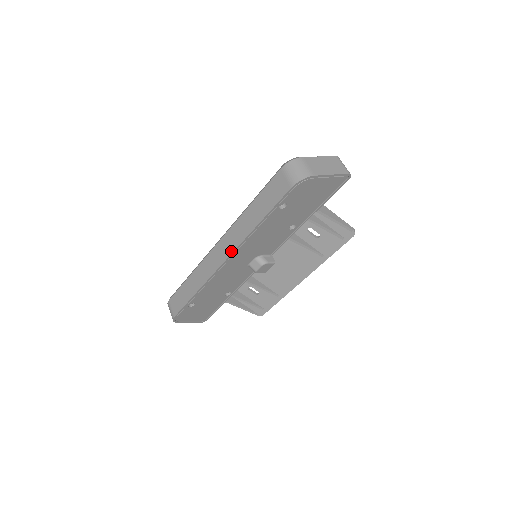
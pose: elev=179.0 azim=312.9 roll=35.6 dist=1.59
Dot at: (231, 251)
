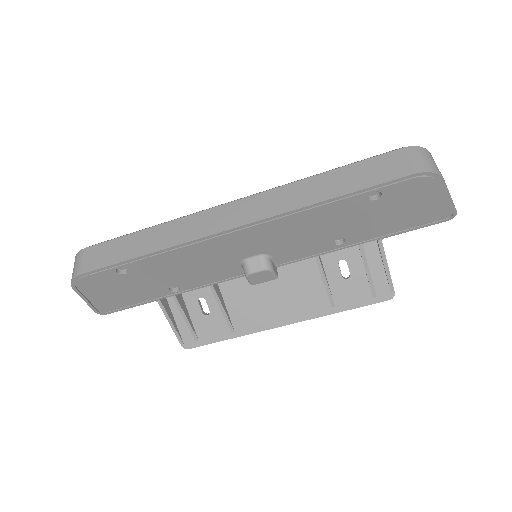
Dot at: (256, 218)
